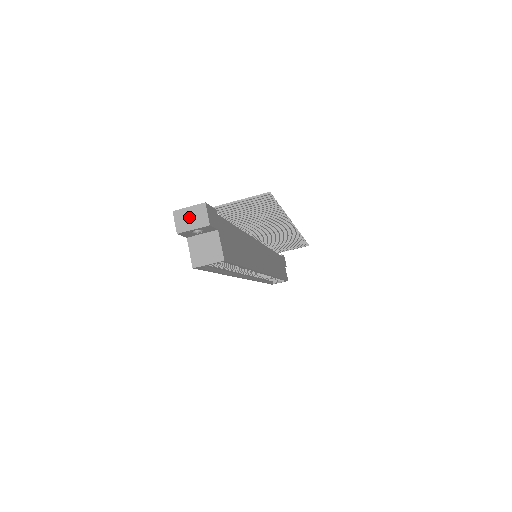
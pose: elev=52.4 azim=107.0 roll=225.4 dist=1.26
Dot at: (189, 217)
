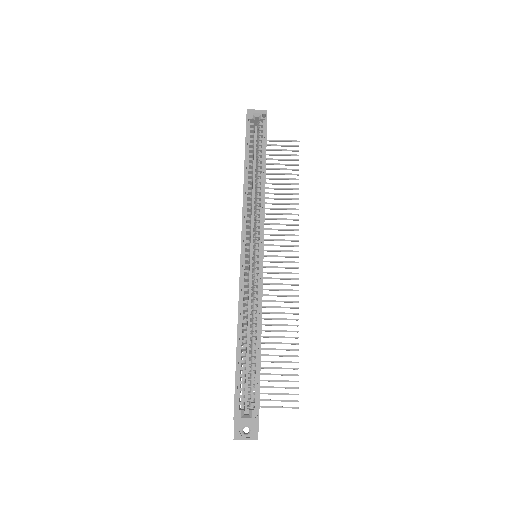
Dot at: occluded
